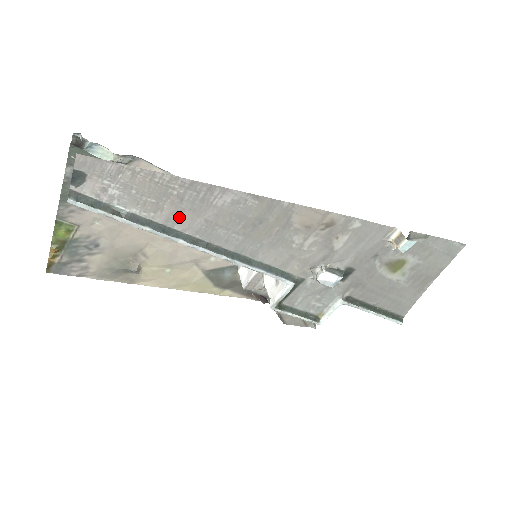
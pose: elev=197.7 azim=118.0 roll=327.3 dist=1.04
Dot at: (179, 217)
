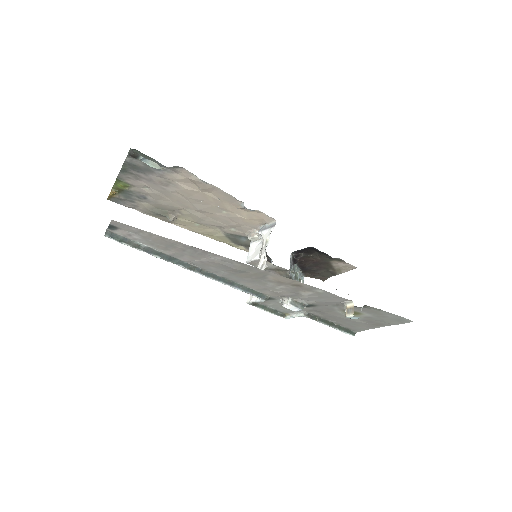
Dot at: (182, 256)
